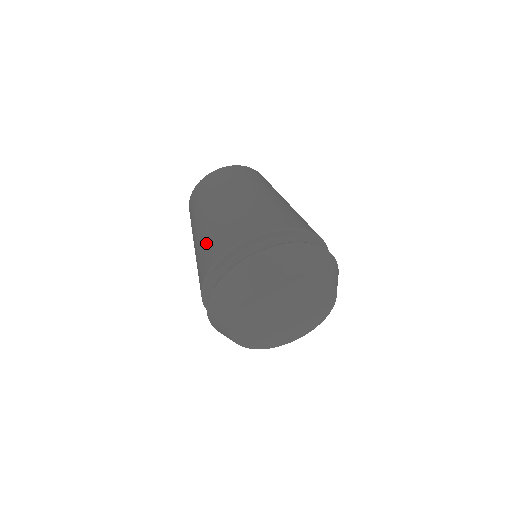
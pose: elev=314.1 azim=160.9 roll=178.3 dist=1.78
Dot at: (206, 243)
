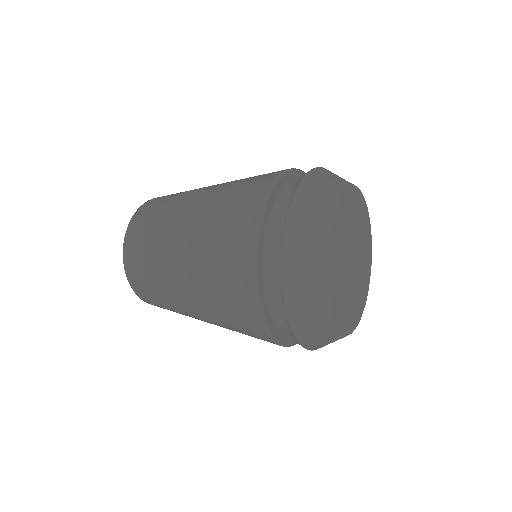
Dot at: (224, 206)
